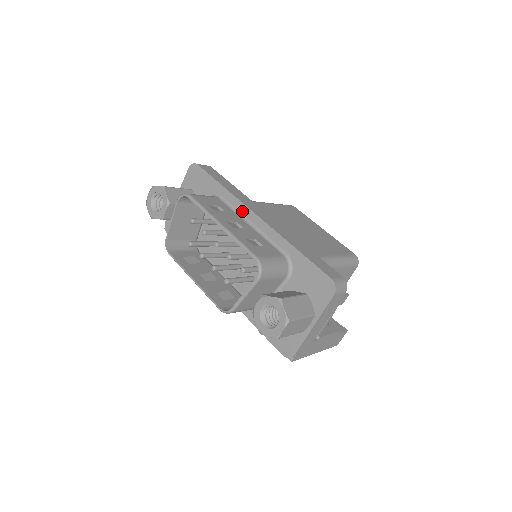
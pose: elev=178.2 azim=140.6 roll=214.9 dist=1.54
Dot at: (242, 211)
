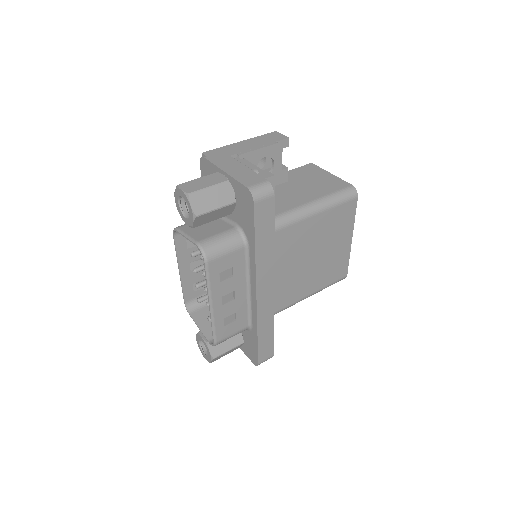
Dot at: (252, 277)
